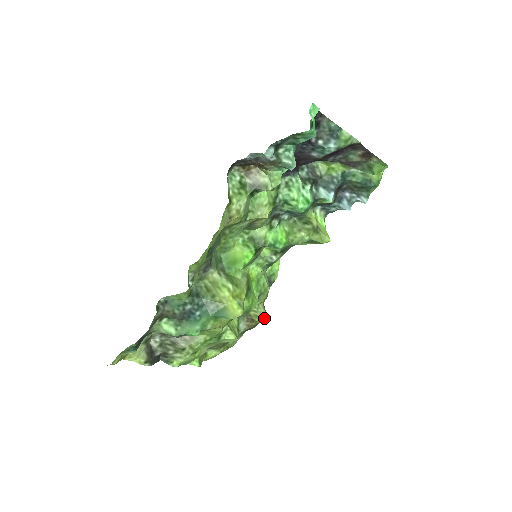
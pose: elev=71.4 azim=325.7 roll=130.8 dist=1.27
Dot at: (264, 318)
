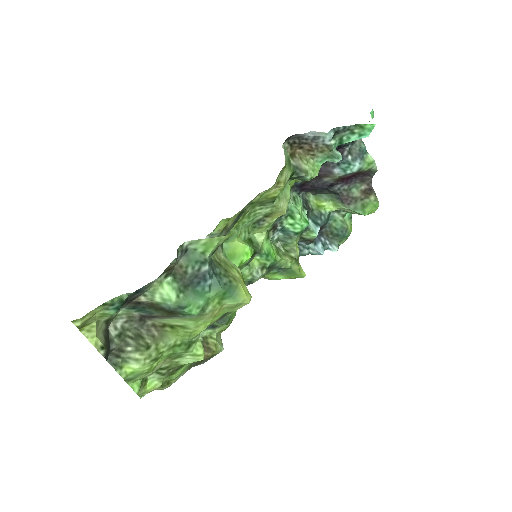
Dot at: (221, 350)
